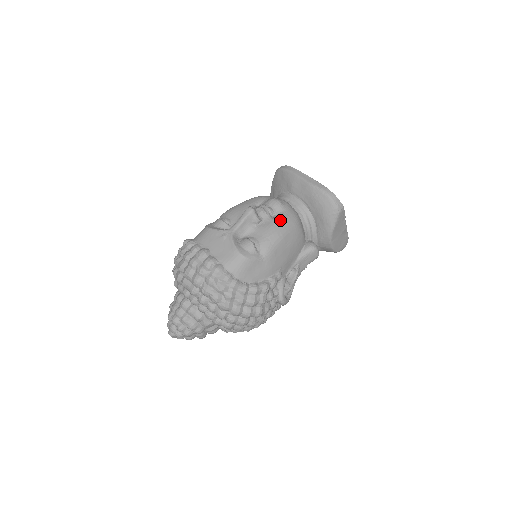
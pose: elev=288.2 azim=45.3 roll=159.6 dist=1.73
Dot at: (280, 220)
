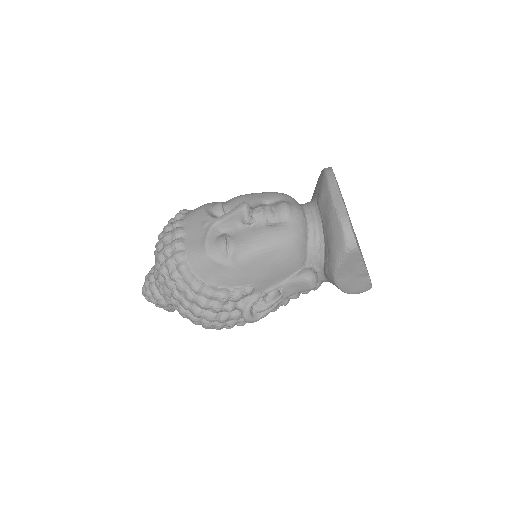
Dot at: (273, 231)
